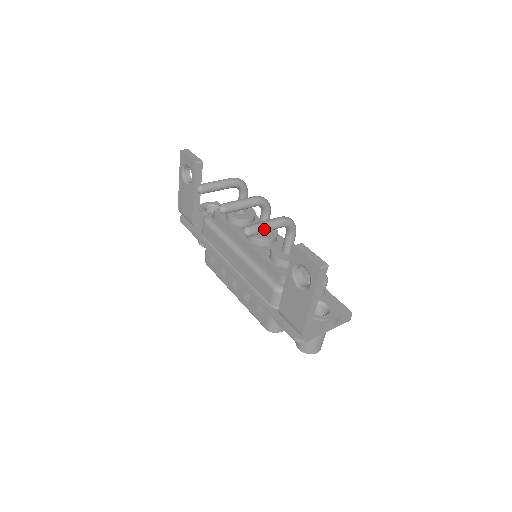
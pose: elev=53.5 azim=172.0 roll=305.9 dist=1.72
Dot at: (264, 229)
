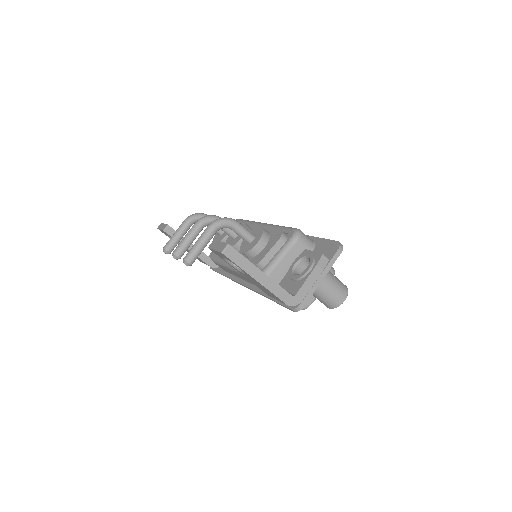
Dot at: (198, 249)
